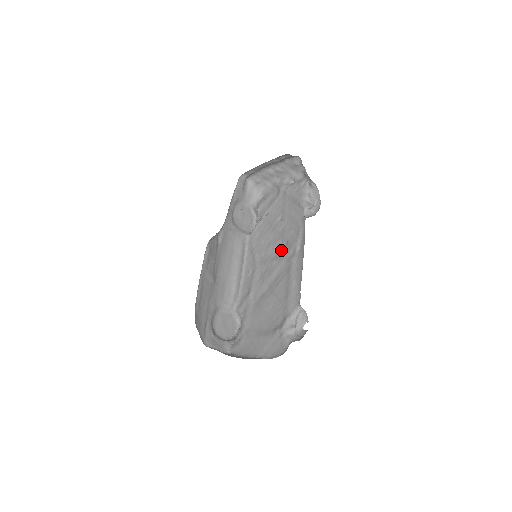
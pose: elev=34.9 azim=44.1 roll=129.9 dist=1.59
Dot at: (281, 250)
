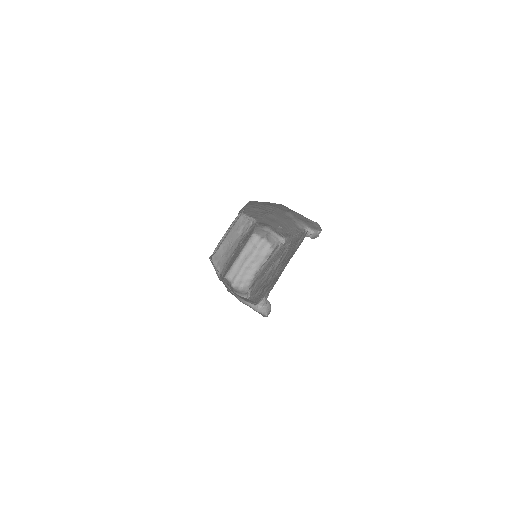
Dot at: occluded
